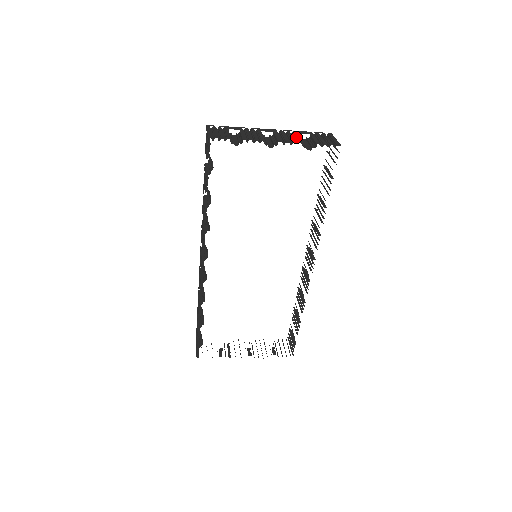
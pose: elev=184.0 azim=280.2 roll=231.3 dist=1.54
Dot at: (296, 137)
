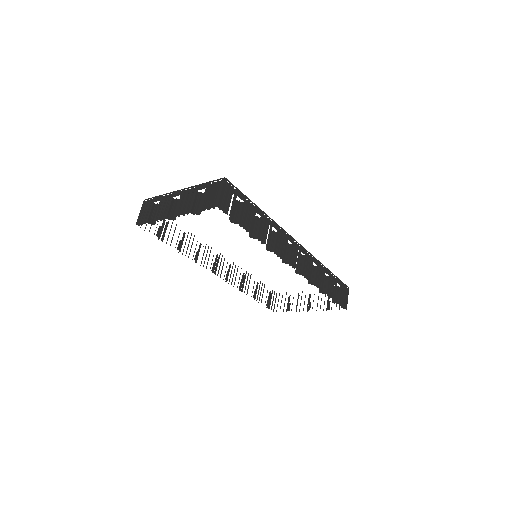
Dot at: (191, 200)
